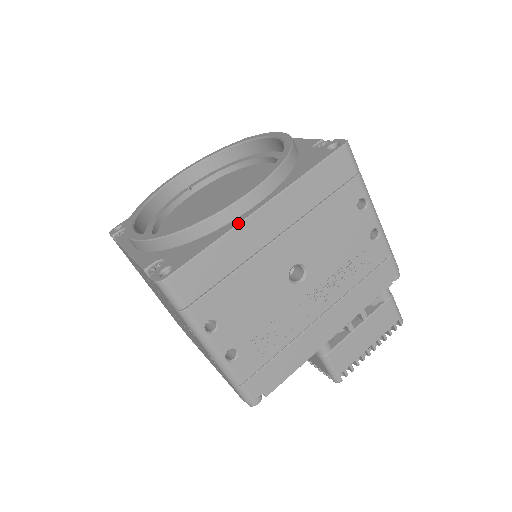
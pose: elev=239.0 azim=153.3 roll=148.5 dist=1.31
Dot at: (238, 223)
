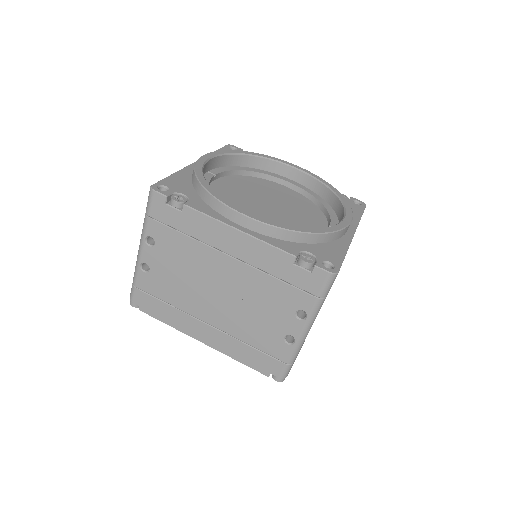
Dot at: (351, 241)
